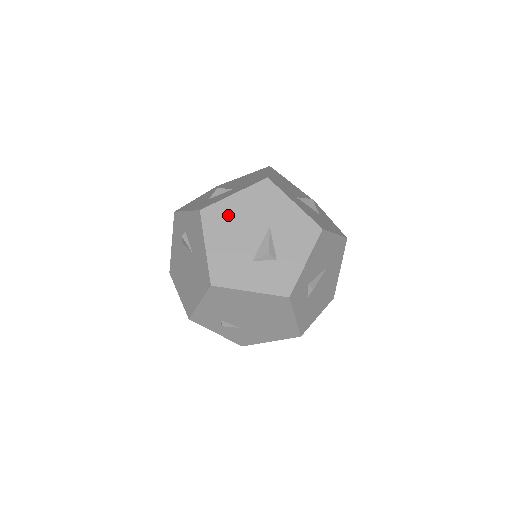
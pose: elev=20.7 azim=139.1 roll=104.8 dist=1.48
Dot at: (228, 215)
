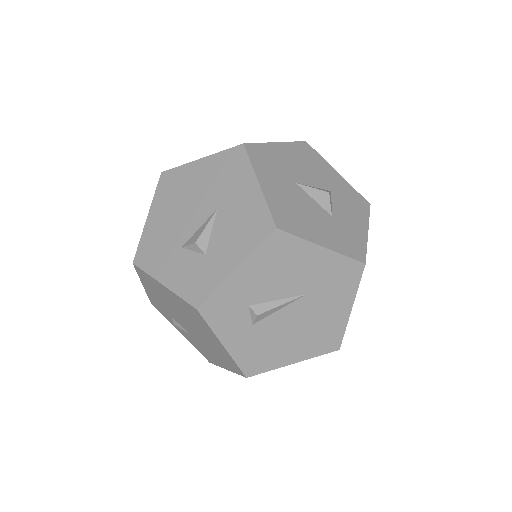
Dot at: (183, 184)
